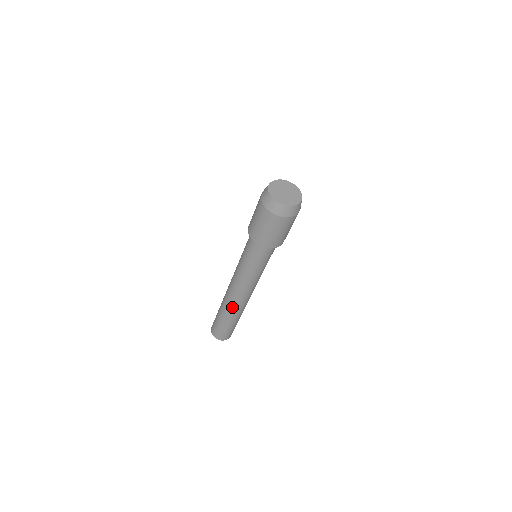
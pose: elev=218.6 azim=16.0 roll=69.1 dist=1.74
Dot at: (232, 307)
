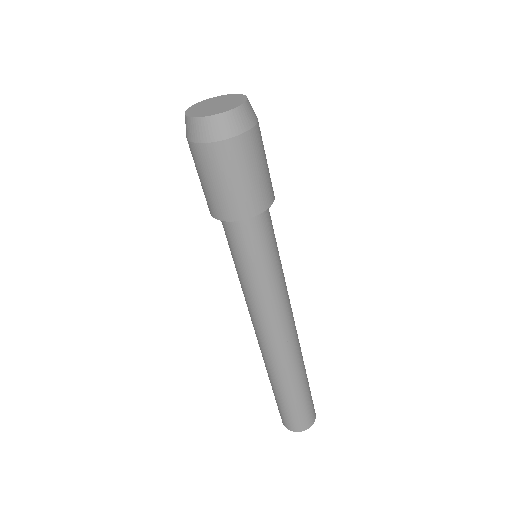
Dot at: (266, 360)
